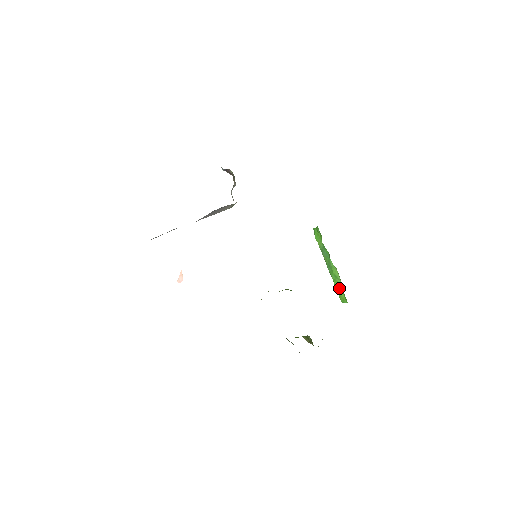
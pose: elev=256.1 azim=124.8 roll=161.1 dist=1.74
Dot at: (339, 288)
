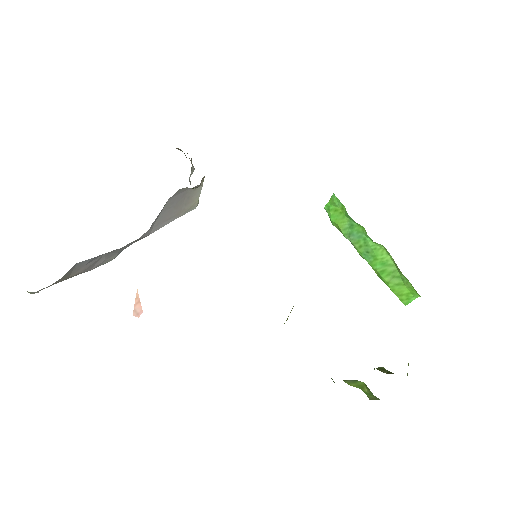
Dot at: (395, 280)
